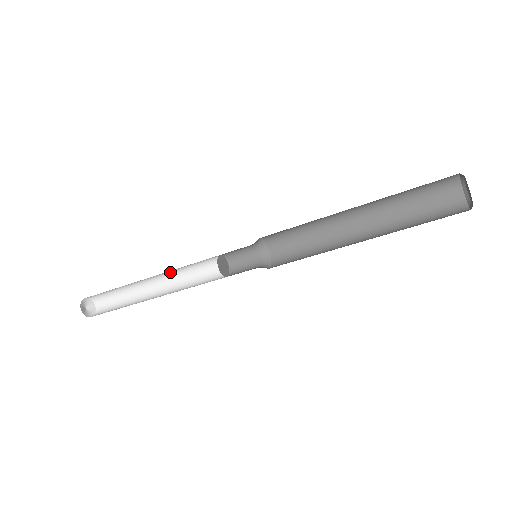
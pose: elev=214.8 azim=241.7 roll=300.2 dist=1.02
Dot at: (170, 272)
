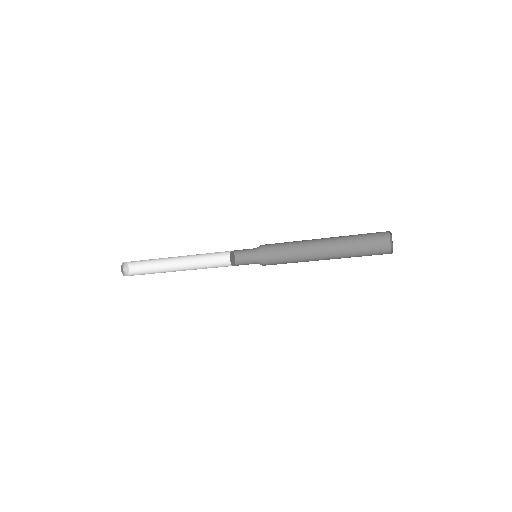
Dot at: occluded
